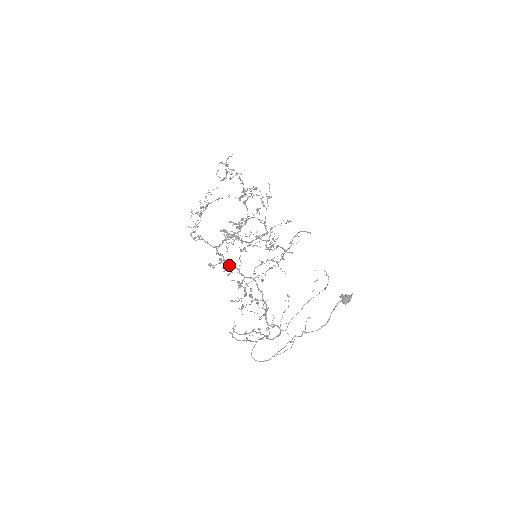
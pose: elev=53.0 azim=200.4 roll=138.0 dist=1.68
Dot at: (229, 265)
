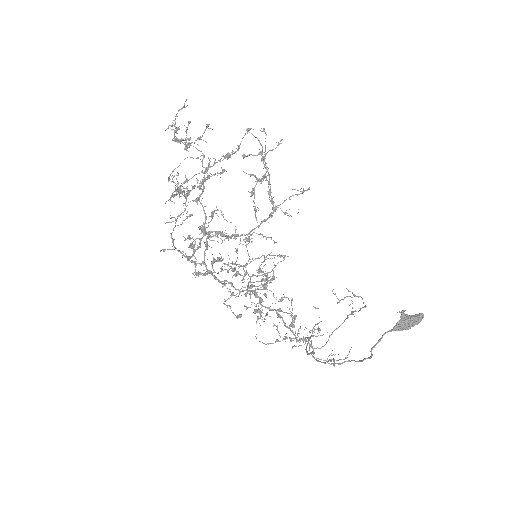
Dot at: (214, 278)
